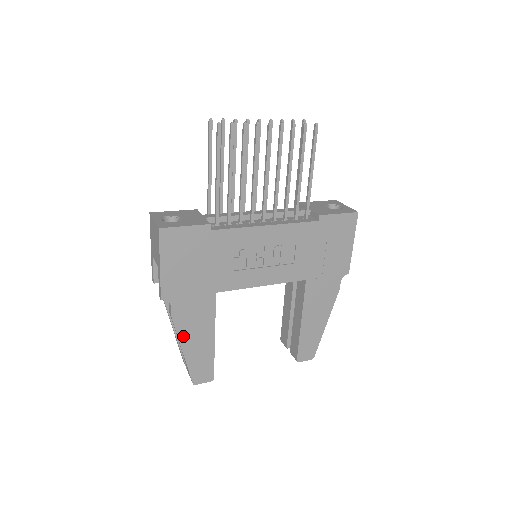
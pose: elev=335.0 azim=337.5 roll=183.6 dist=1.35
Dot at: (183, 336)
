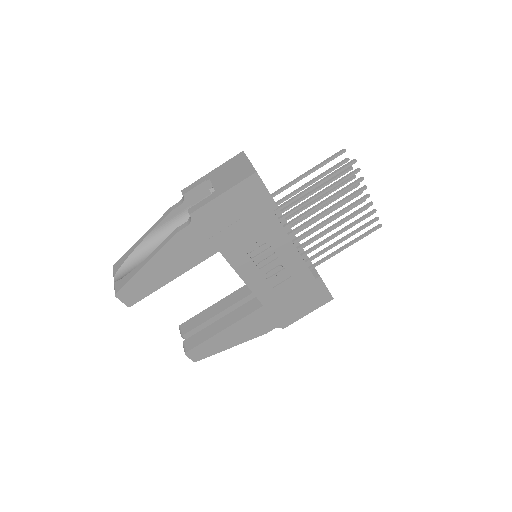
Dot at: (162, 254)
